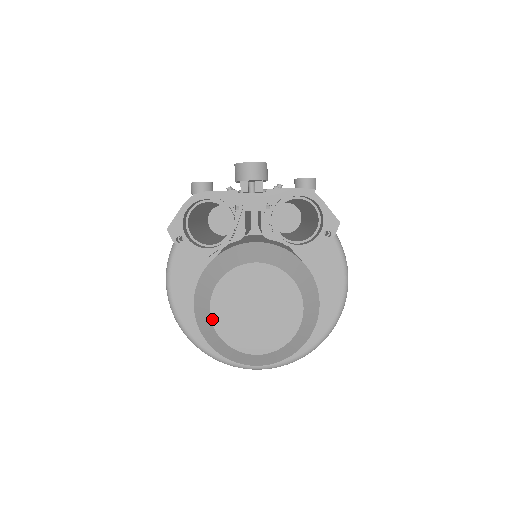
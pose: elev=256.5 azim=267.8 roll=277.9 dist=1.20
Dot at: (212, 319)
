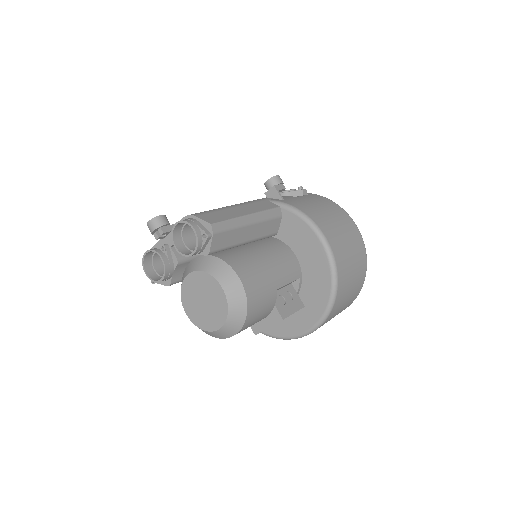
Dot at: (189, 318)
